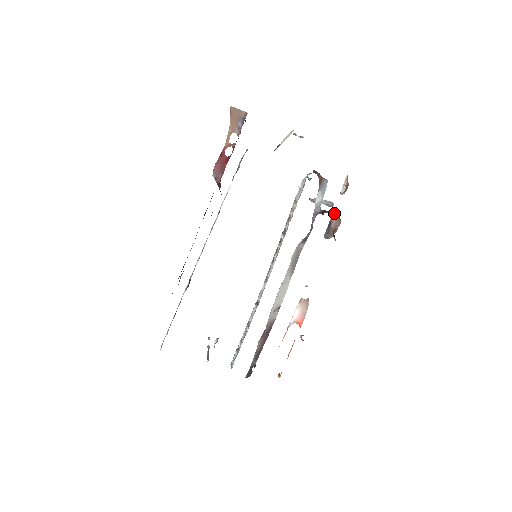
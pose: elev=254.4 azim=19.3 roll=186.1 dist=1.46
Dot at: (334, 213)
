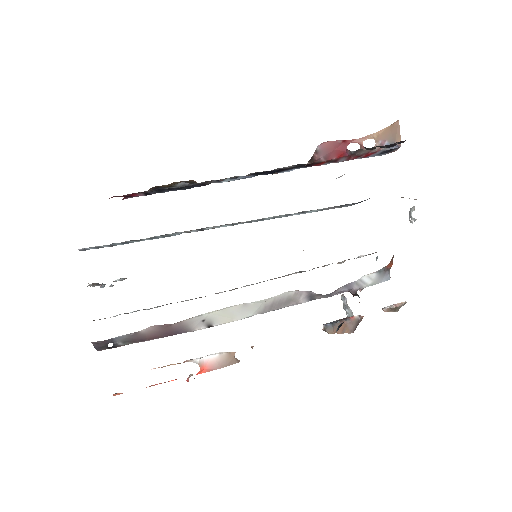
Dot at: (358, 316)
